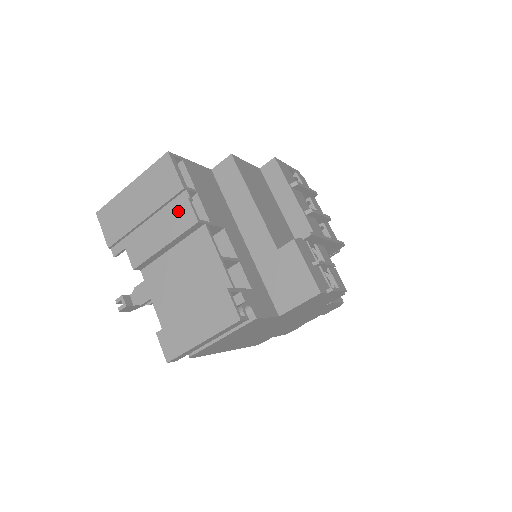
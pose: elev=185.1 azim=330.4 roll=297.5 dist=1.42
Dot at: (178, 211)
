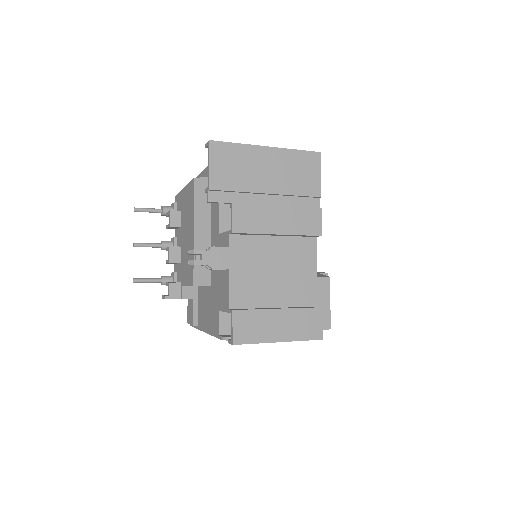
Dot at: (307, 212)
